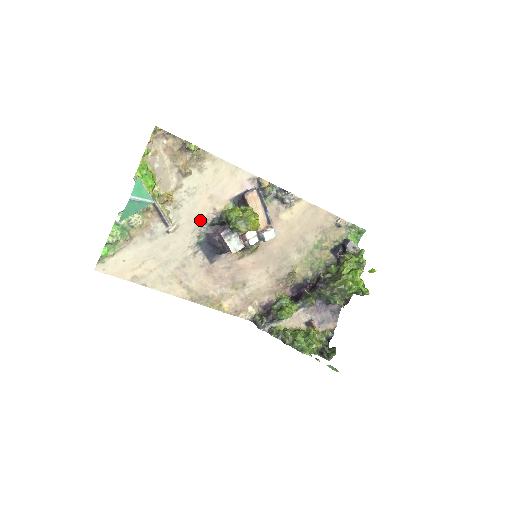
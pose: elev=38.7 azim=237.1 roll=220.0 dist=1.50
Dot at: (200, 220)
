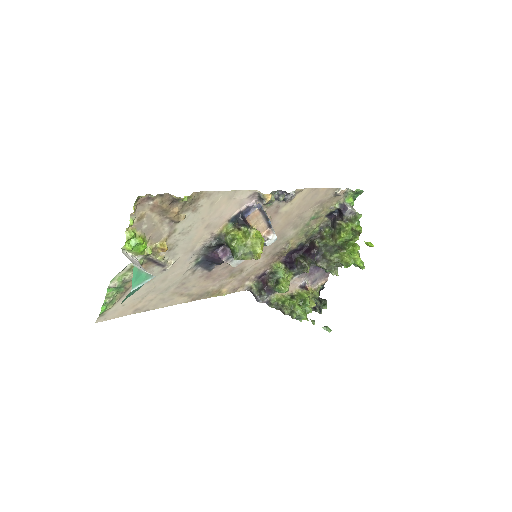
Dot at: (197, 248)
